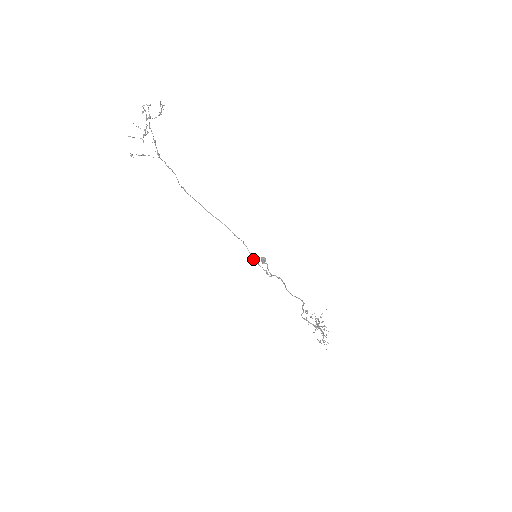
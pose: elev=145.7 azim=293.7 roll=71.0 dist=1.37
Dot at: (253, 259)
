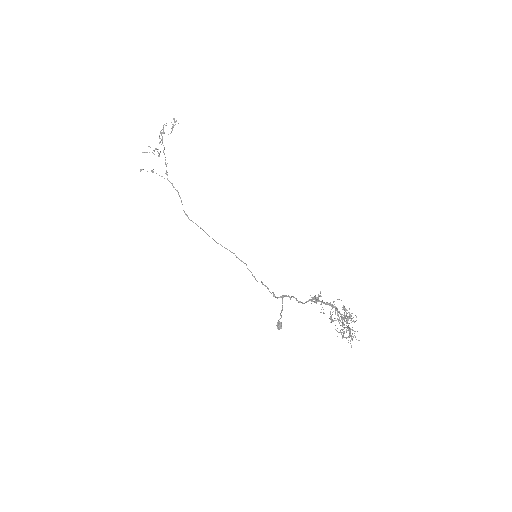
Dot at: (257, 281)
